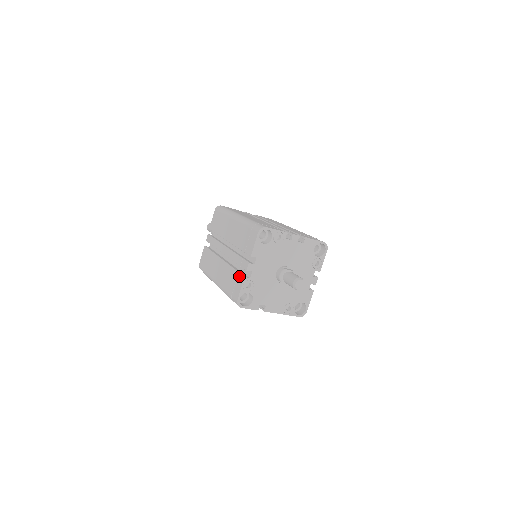
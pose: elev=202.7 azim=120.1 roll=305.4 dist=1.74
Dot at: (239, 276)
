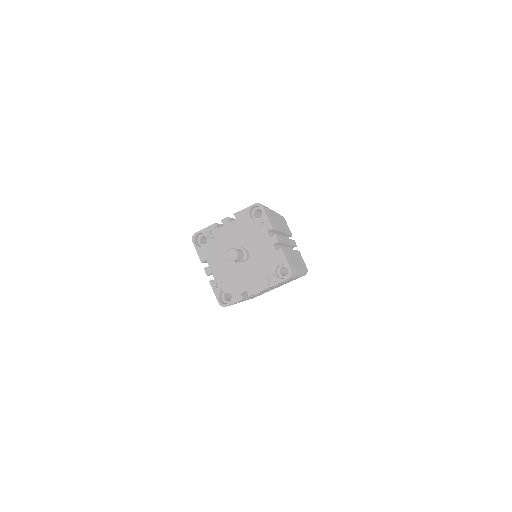
Dot at: occluded
